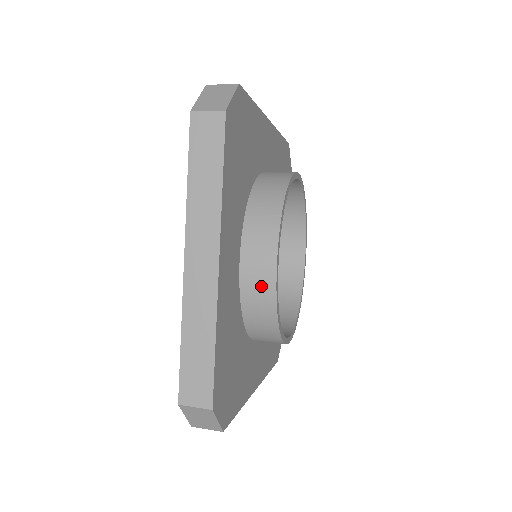
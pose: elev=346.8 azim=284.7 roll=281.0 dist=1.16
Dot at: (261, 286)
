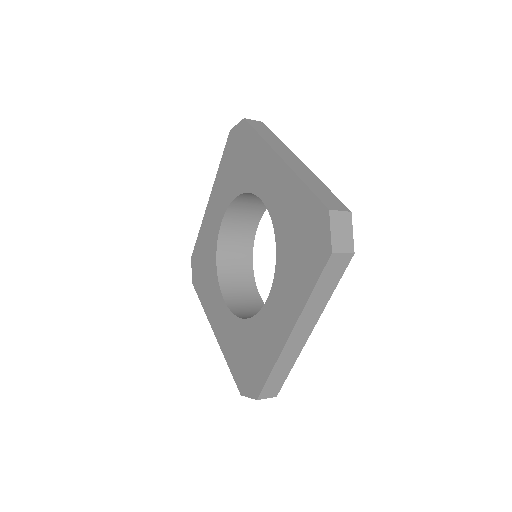
Dot at: occluded
